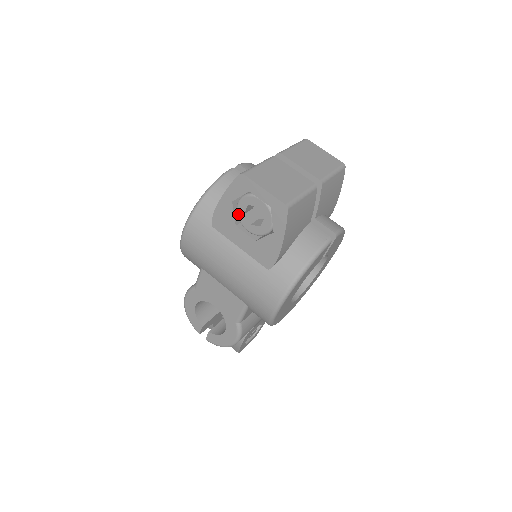
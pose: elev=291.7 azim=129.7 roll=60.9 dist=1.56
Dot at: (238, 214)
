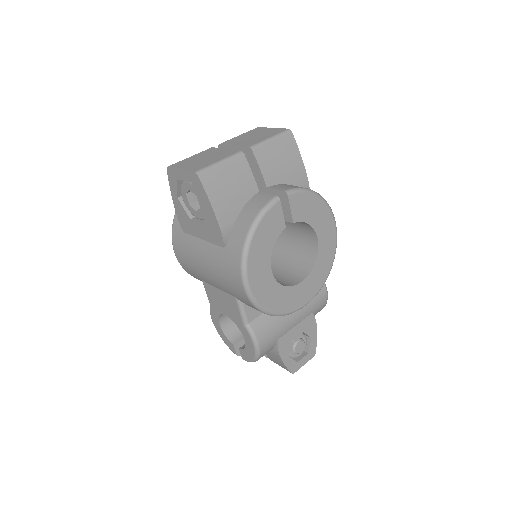
Dot at: (187, 207)
